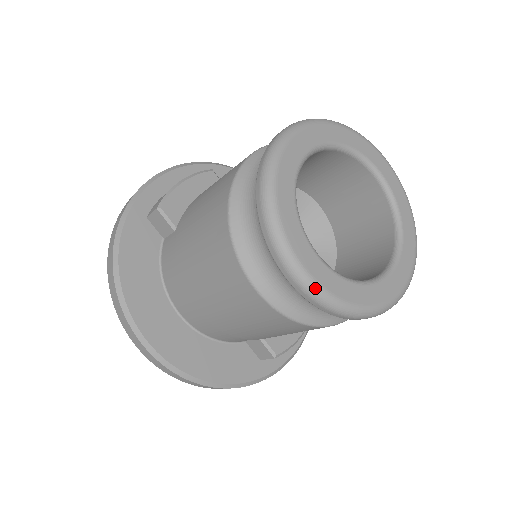
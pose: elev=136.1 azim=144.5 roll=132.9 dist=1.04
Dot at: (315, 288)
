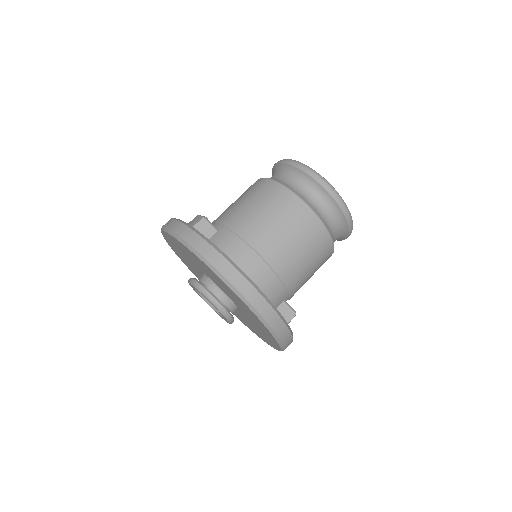
Dot at: (341, 197)
